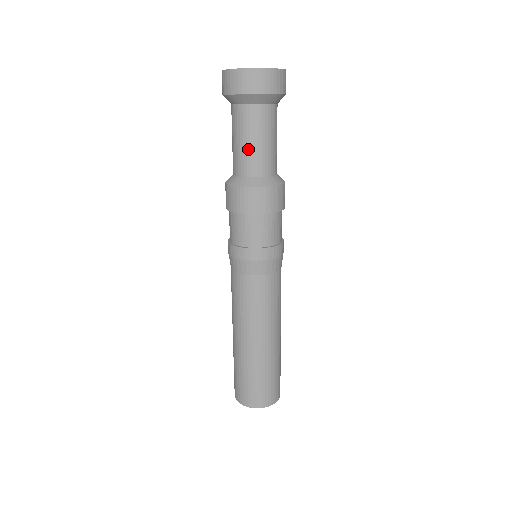
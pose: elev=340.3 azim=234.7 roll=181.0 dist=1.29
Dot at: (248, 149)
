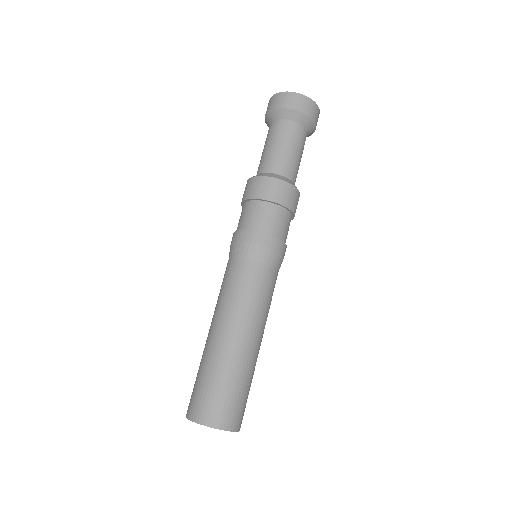
Dot at: (278, 151)
